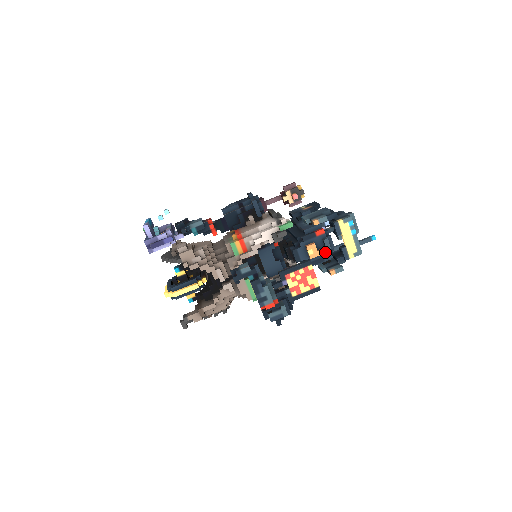
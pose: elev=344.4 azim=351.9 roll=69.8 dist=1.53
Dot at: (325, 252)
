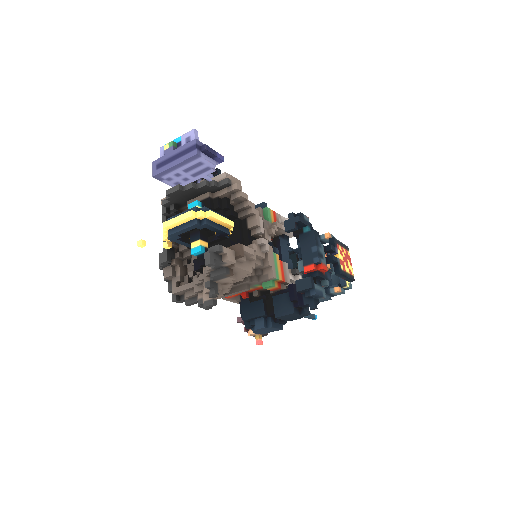
Dot at: (328, 271)
